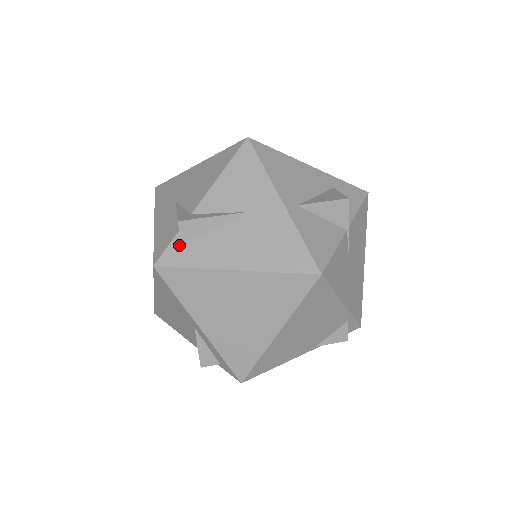
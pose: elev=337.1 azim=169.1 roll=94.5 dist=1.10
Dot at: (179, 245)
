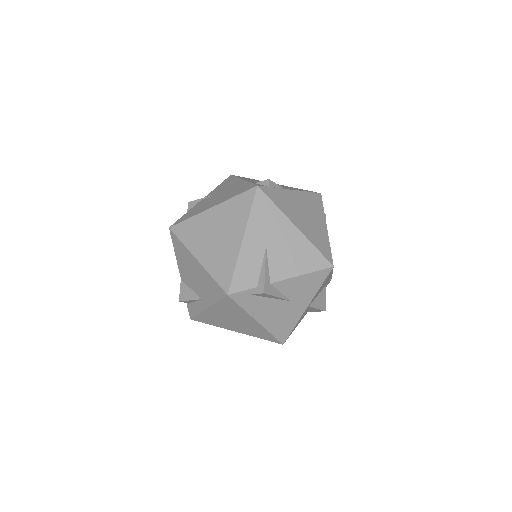
Dot at: (249, 294)
